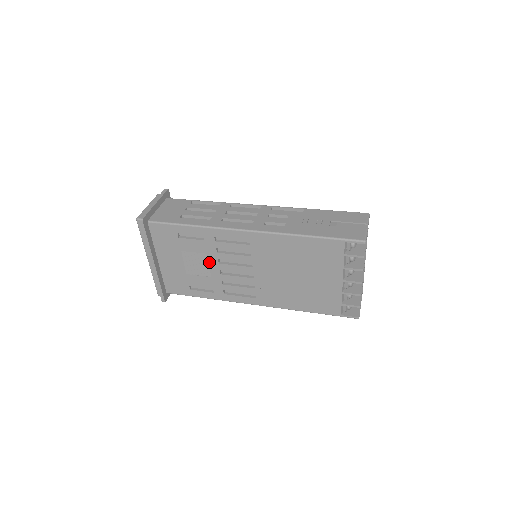
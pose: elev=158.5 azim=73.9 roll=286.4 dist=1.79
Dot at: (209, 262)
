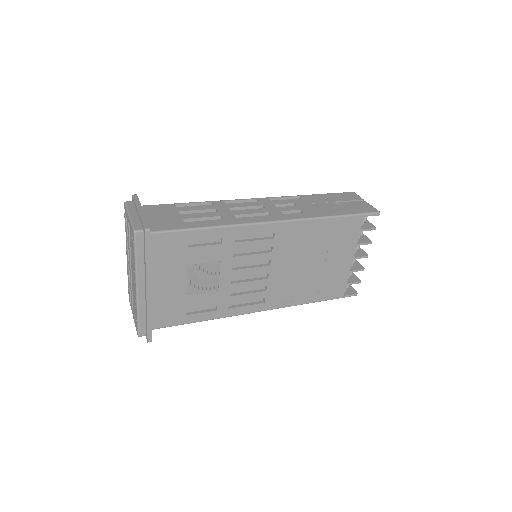
Dot at: (220, 271)
